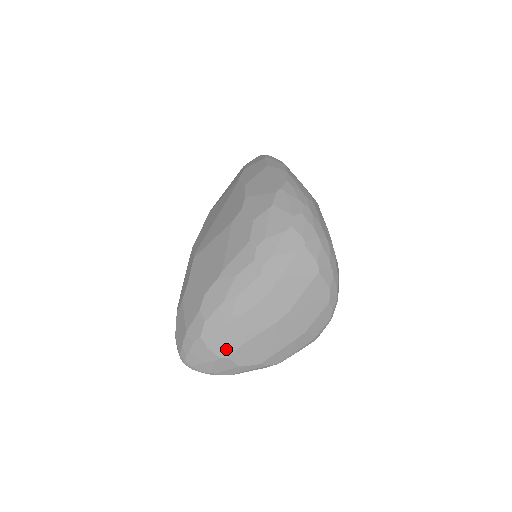
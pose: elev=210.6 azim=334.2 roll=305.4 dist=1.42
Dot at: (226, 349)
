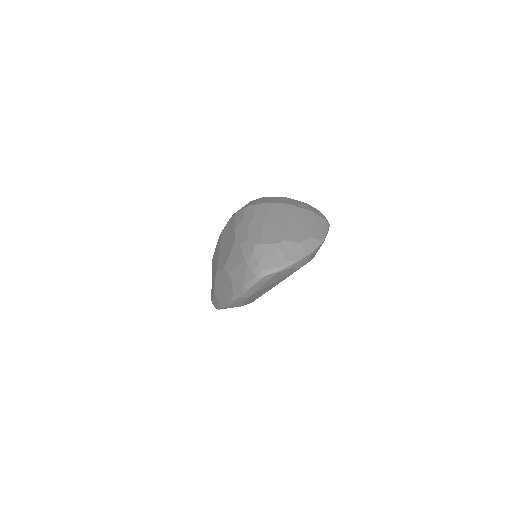
Dot at: (277, 237)
